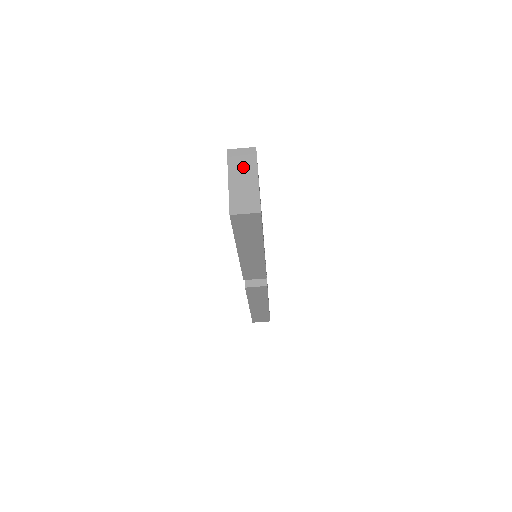
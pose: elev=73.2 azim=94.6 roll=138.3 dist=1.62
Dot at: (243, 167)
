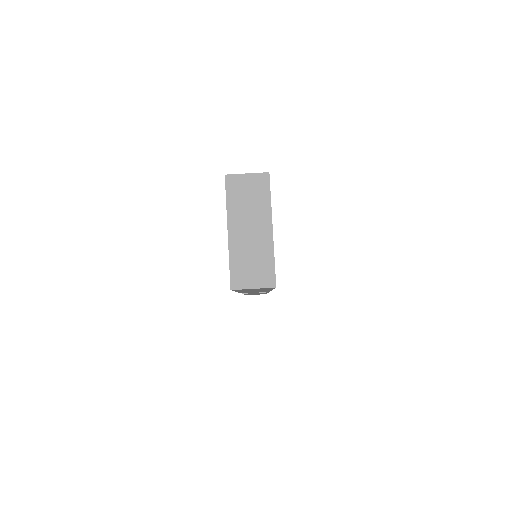
Dot at: (250, 208)
